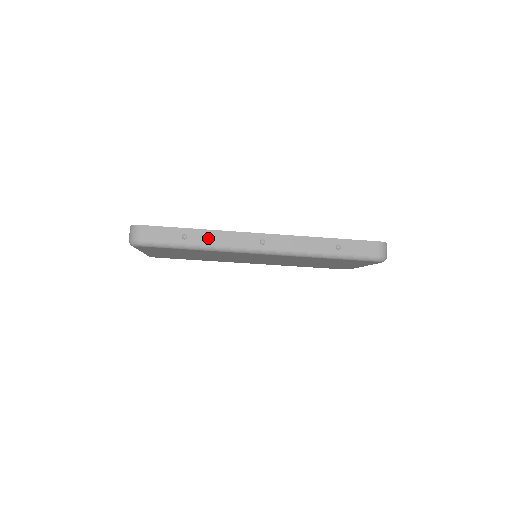
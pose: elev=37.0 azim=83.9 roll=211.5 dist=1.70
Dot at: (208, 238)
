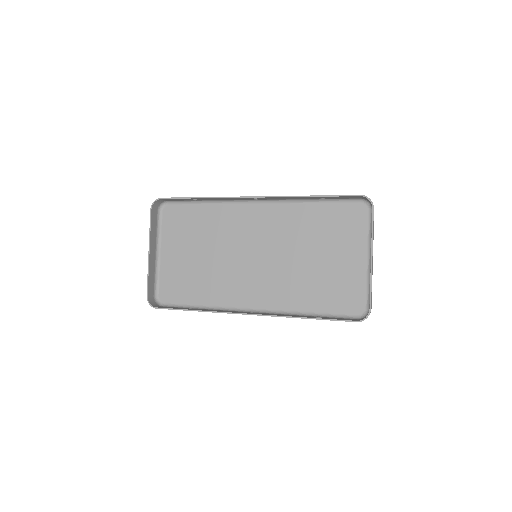
Dot at: occluded
